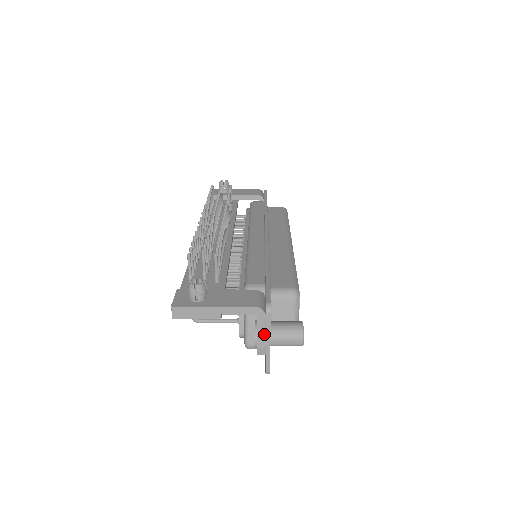
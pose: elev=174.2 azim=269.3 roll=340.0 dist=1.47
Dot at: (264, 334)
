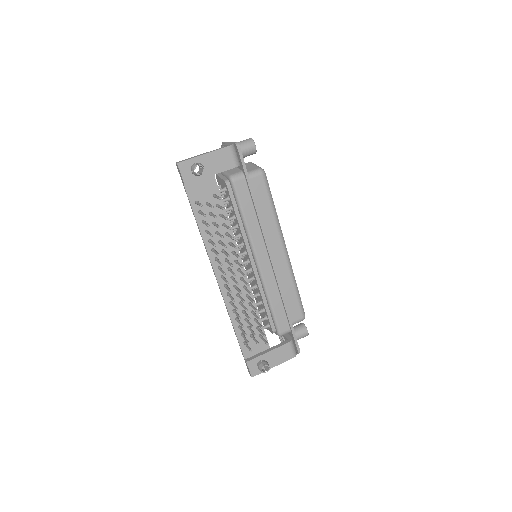
Dot at: occluded
